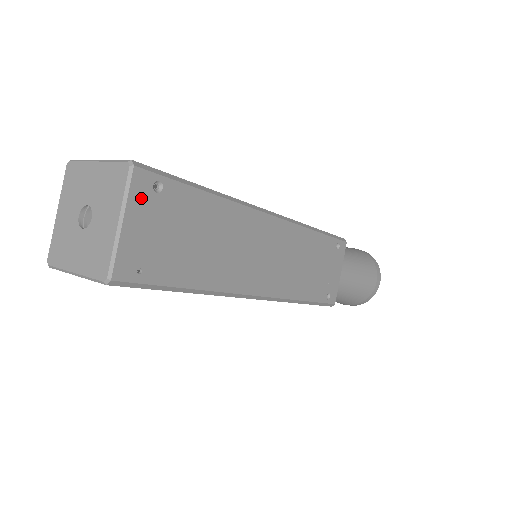
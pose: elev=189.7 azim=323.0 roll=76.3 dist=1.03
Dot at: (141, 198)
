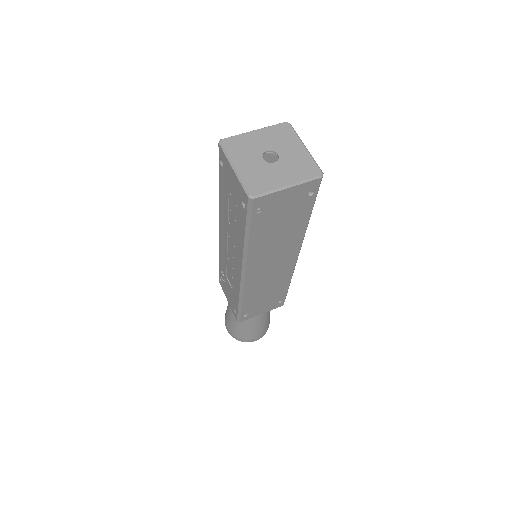
Dot at: (304, 189)
